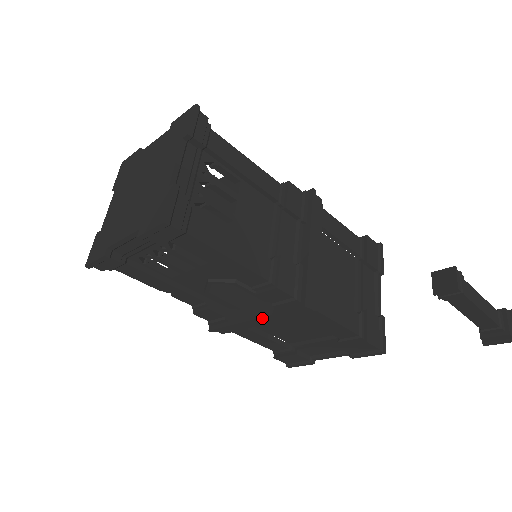
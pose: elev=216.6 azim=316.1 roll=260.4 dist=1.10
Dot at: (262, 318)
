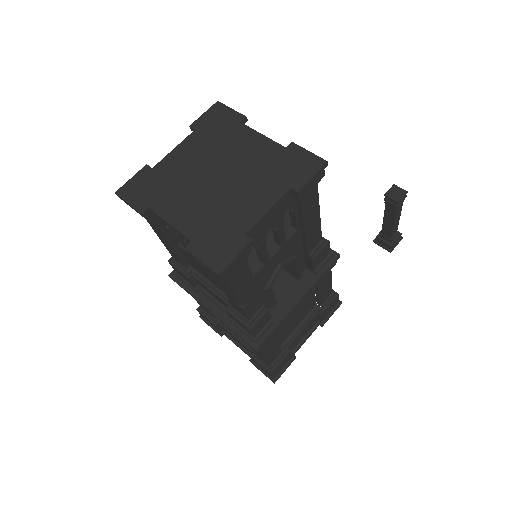
Dot at: (307, 293)
